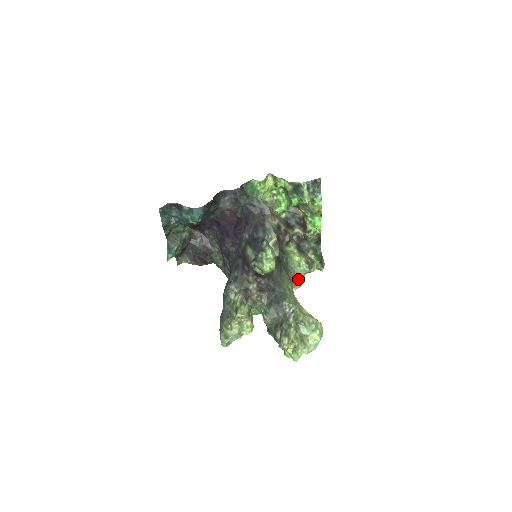
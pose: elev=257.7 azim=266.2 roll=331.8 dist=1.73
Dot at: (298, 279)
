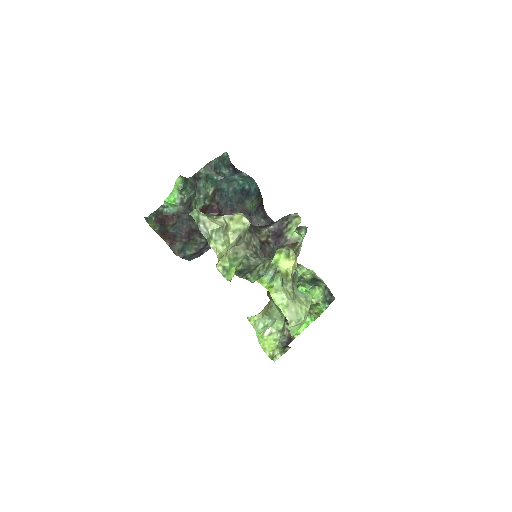
Dot at: (268, 316)
